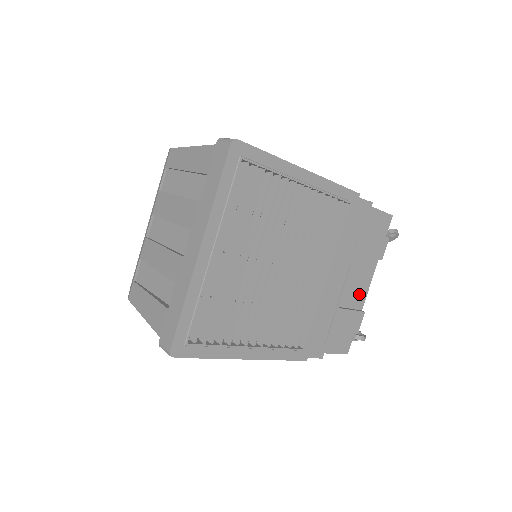
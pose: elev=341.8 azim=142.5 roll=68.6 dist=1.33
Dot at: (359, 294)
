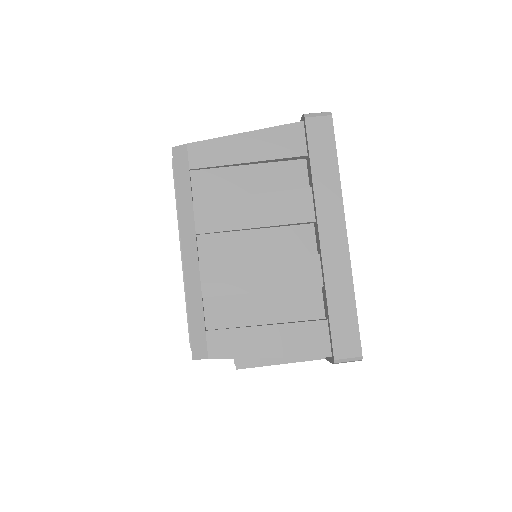
Dot at: occluded
